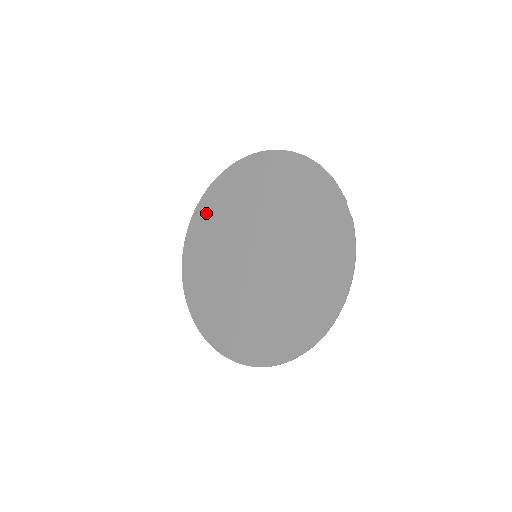
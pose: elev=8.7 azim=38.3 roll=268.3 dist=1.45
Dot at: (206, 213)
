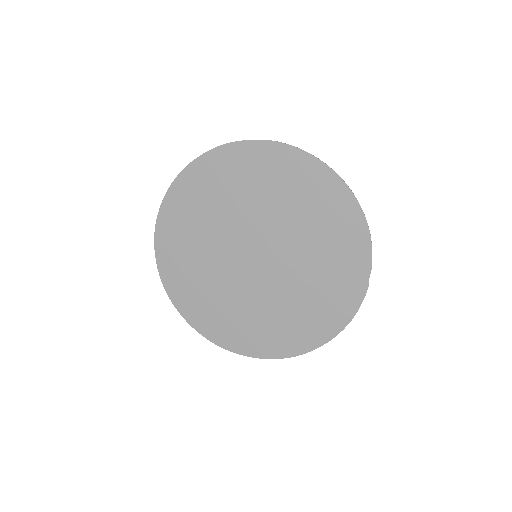
Dot at: (212, 172)
